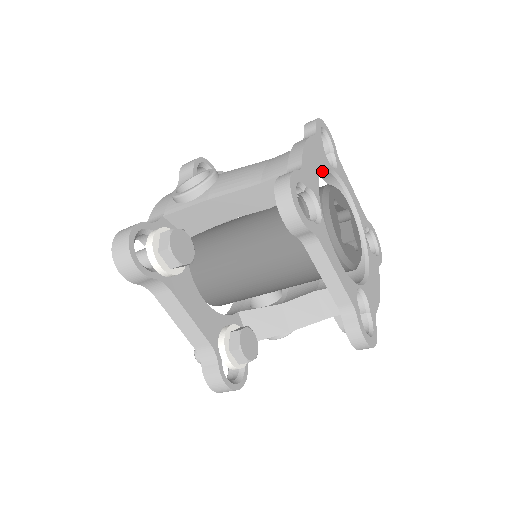
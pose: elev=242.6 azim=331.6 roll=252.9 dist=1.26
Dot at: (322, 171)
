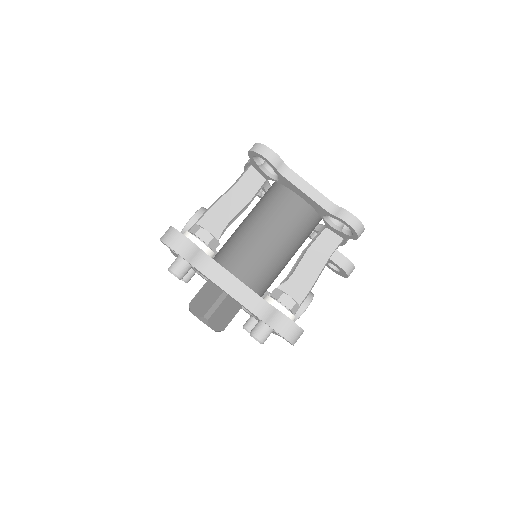
Dot at: occluded
